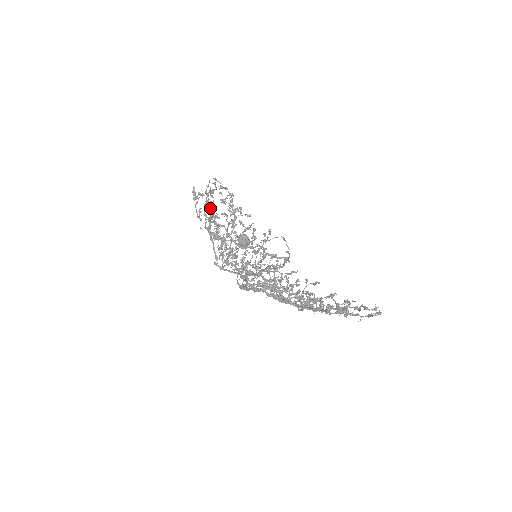
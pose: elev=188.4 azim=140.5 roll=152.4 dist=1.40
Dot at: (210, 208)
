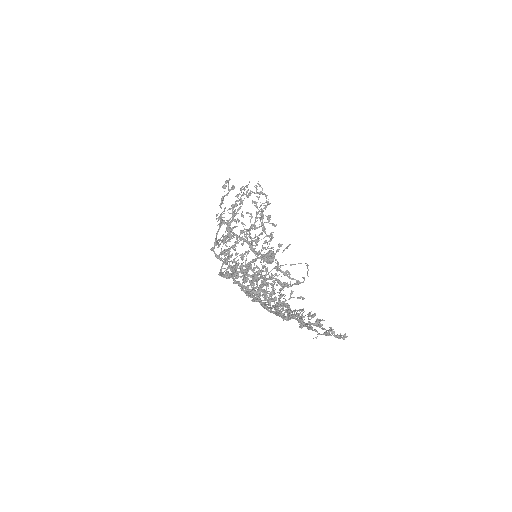
Dot at: occluded
